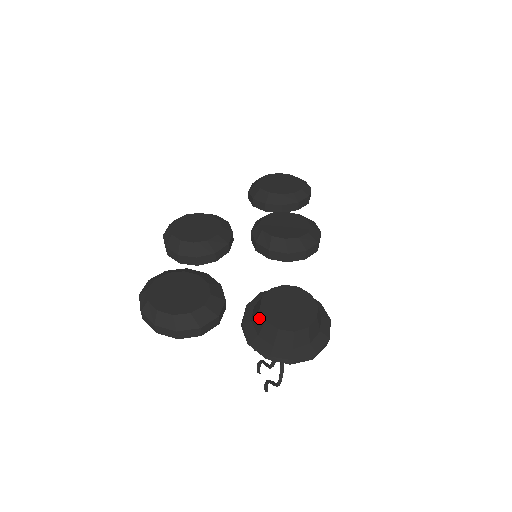
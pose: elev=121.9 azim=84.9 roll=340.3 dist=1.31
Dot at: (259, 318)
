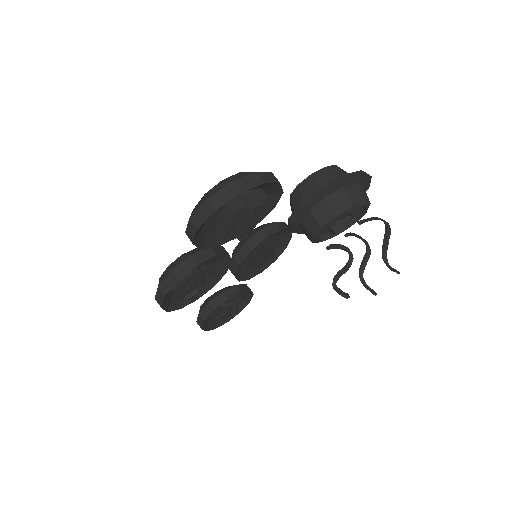
Dot at: (305, 186)
